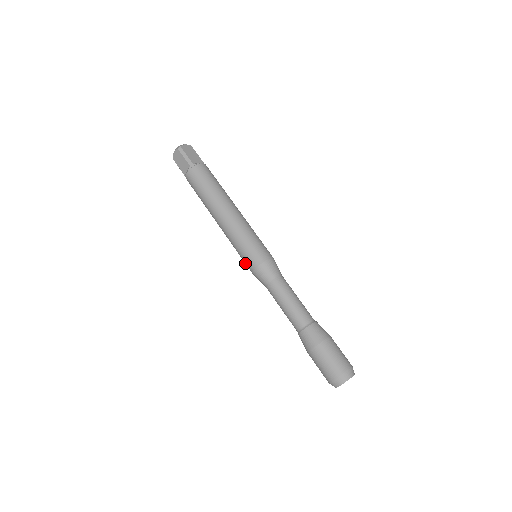
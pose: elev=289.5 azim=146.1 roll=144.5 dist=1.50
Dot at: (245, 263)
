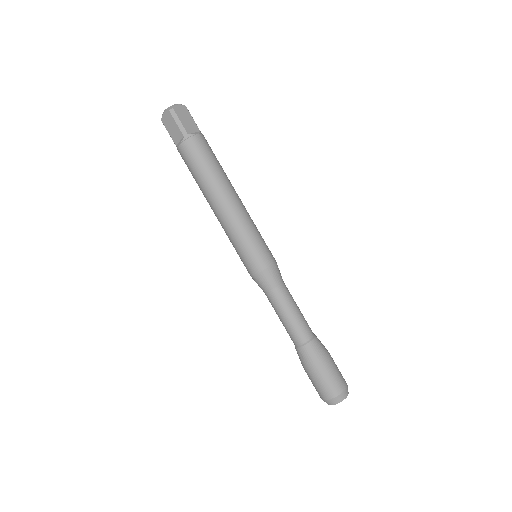
Dot at: (243, 263)
